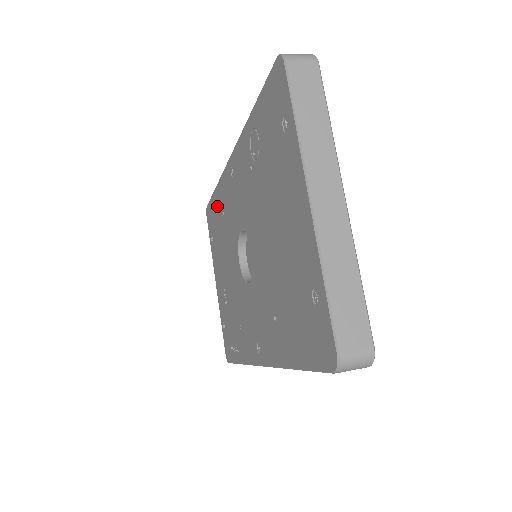
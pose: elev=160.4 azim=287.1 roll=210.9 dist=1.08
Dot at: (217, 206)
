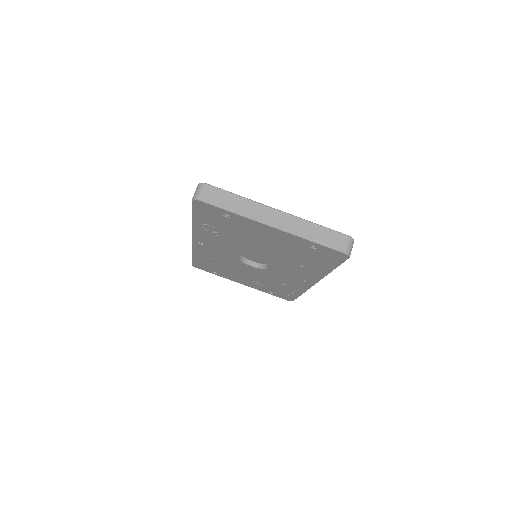
Dot at: (203, 260)
